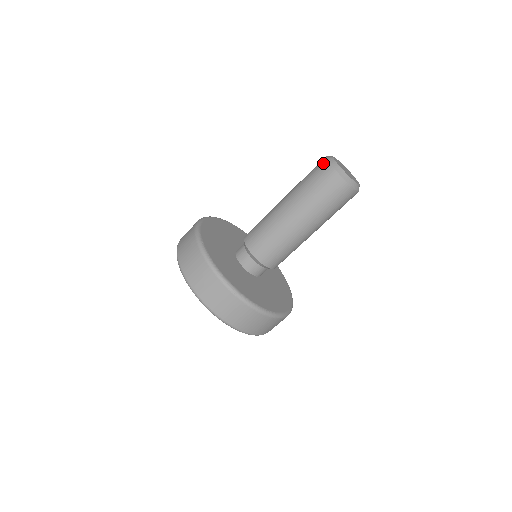
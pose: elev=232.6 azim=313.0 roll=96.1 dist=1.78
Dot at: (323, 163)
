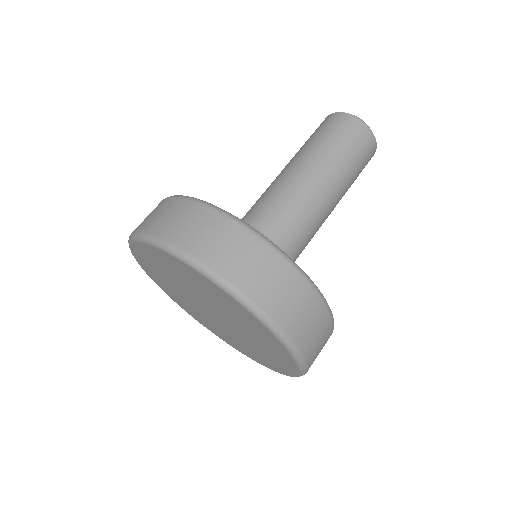
Dot at: occluded
